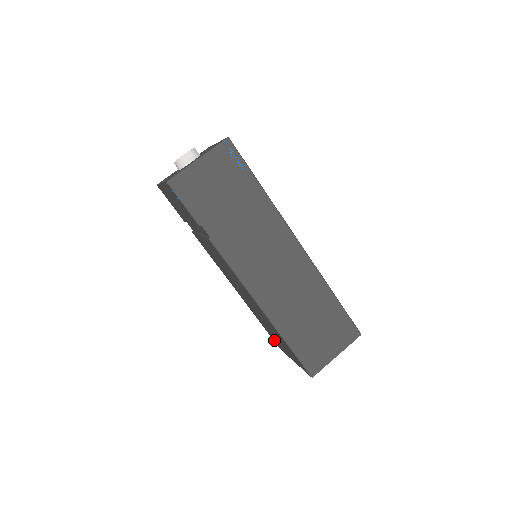
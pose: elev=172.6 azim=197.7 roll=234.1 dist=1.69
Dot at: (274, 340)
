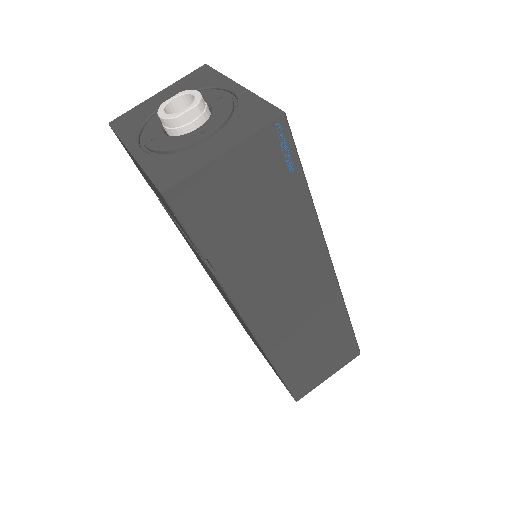
Dot at: occluded
